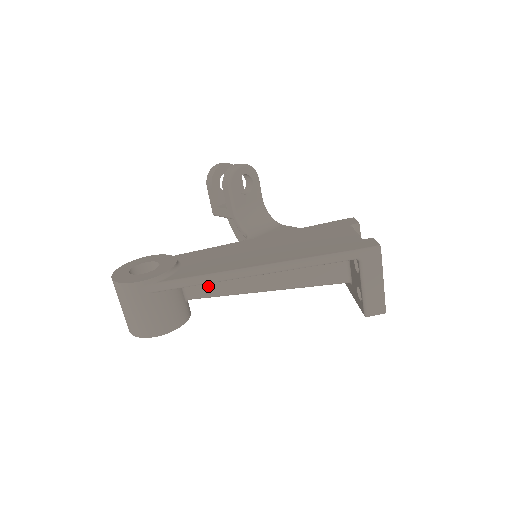
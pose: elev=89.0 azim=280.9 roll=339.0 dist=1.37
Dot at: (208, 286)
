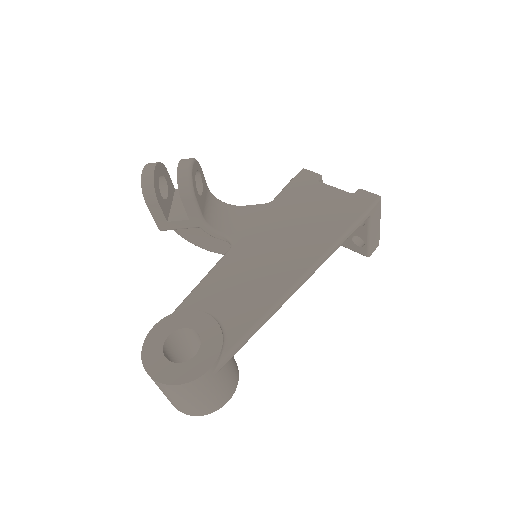
Dot at: occluded
